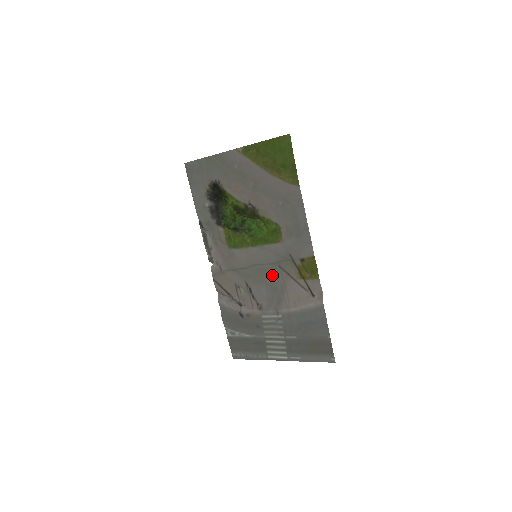
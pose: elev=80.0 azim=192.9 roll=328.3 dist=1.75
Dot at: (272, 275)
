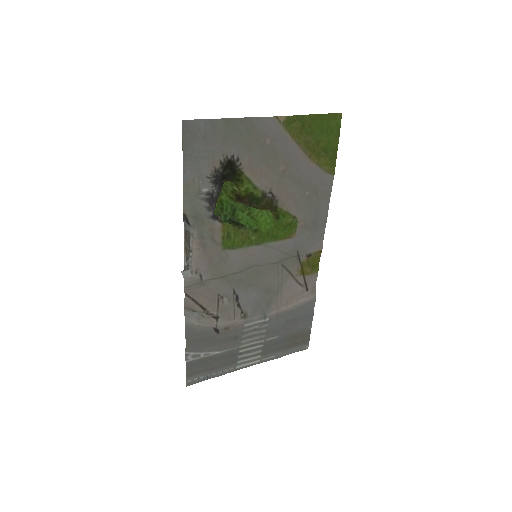
Dot at: (269, 276)
